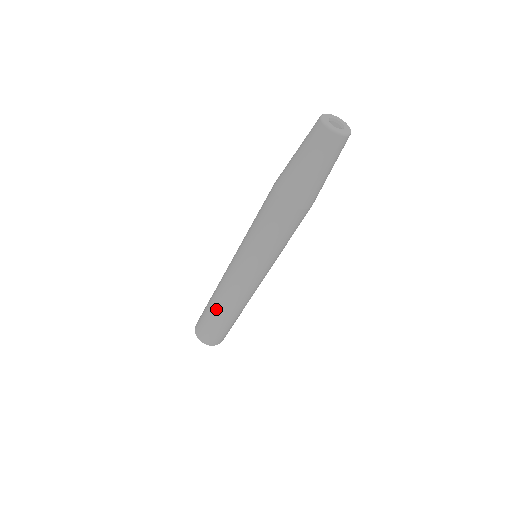
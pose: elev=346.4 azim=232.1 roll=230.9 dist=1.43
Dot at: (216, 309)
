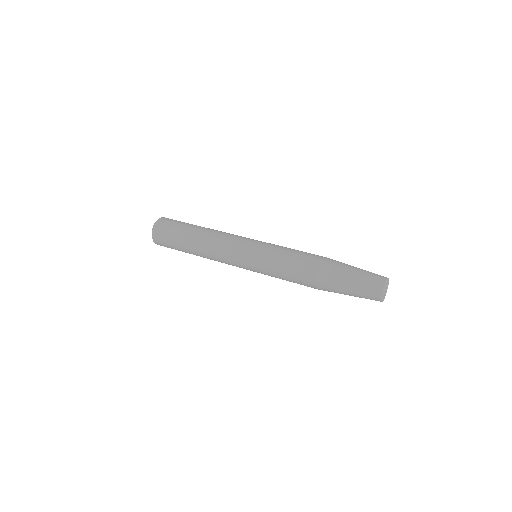
Dot at: (193, 252)
